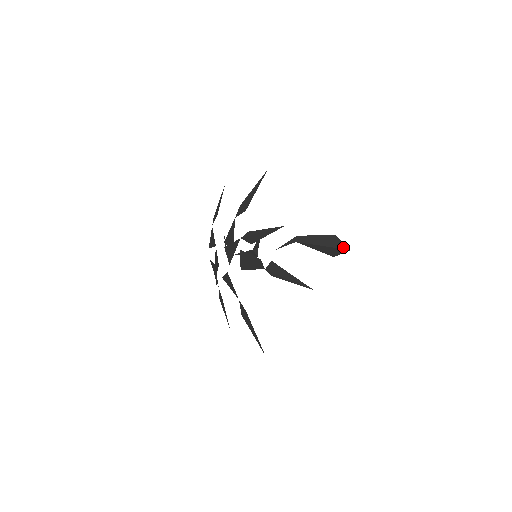
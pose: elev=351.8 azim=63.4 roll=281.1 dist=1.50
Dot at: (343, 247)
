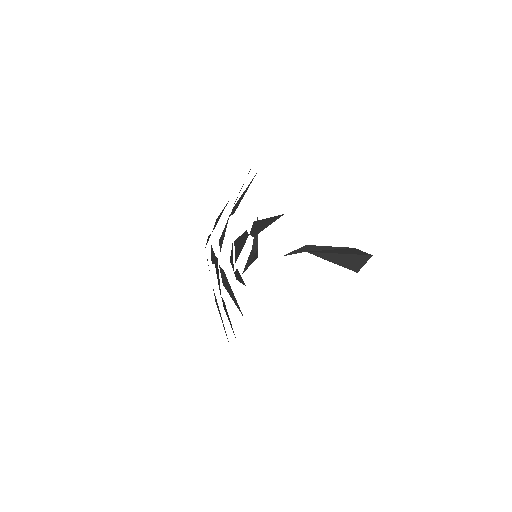
Dot at: (363, 254)
